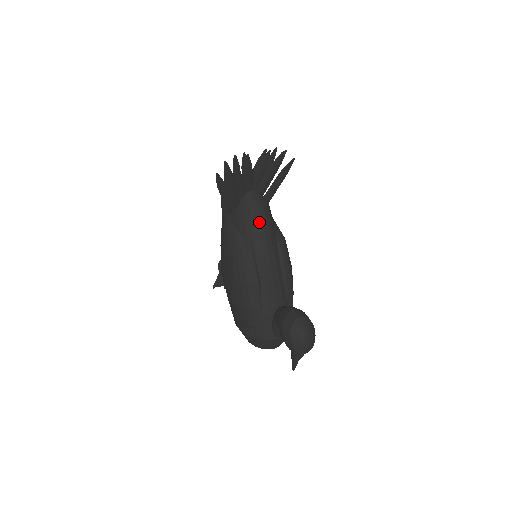
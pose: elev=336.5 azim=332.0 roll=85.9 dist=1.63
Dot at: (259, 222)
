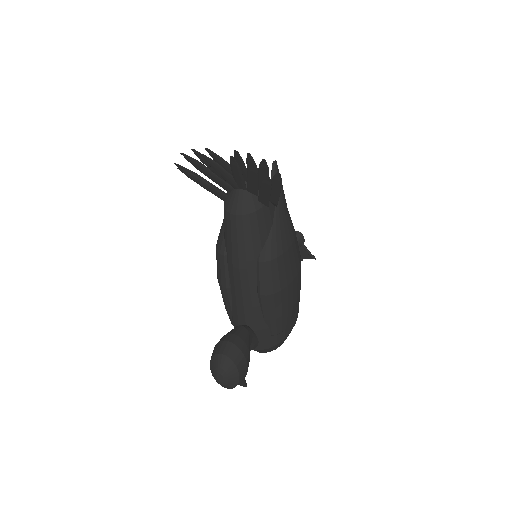
Dot at: (233, 230)
